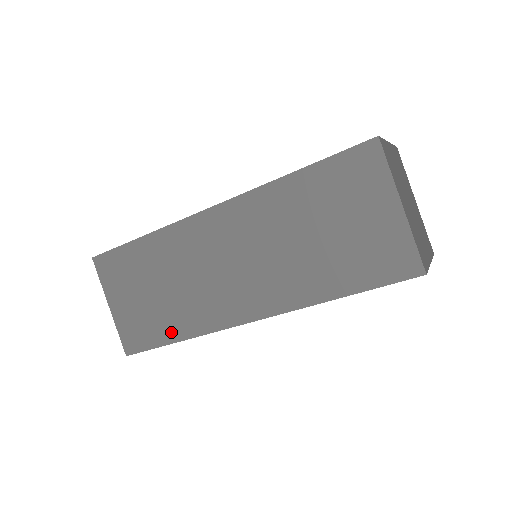
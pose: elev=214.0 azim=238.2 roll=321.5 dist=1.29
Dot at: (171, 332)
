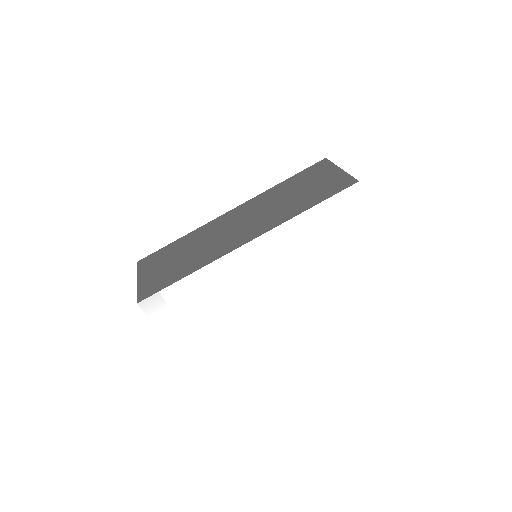
Dot at: (184, 273)
